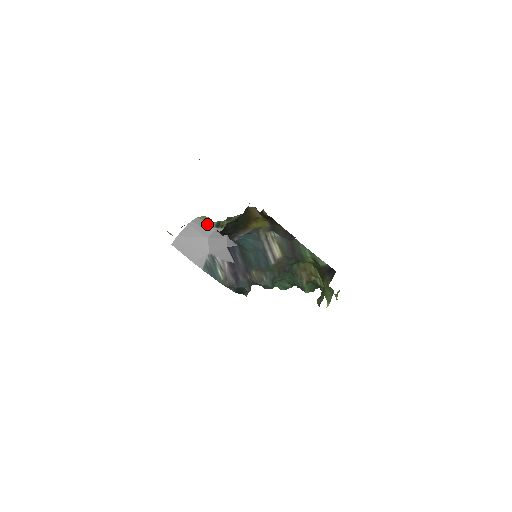
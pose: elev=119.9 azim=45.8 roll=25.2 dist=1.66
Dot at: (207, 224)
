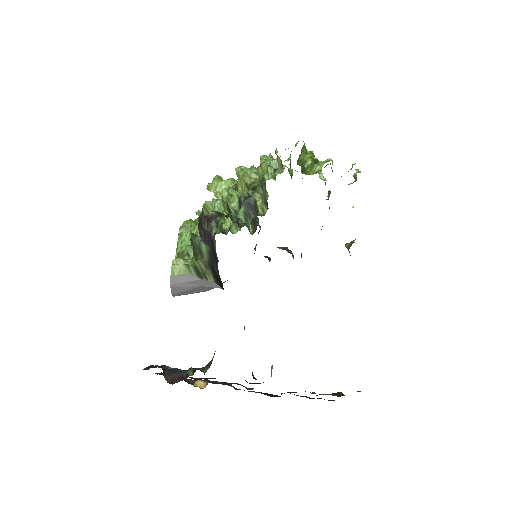
Dot at: (187, 277)
